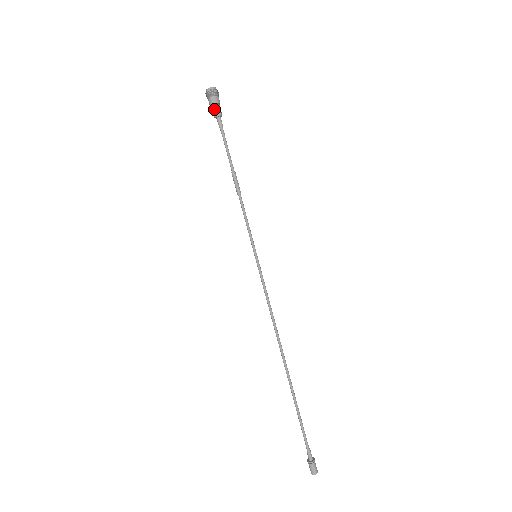
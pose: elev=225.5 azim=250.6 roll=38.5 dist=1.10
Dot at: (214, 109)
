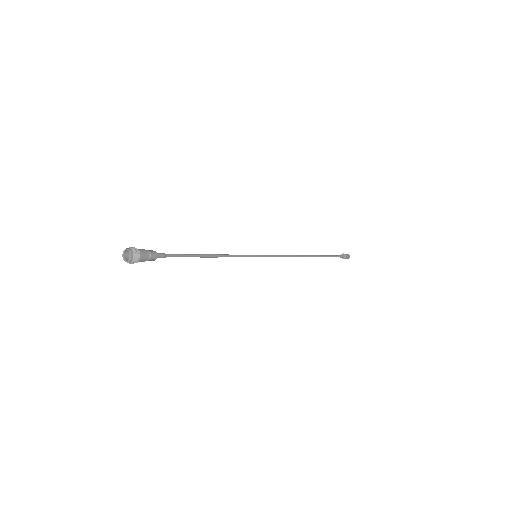
Dot at: (146, 260)
